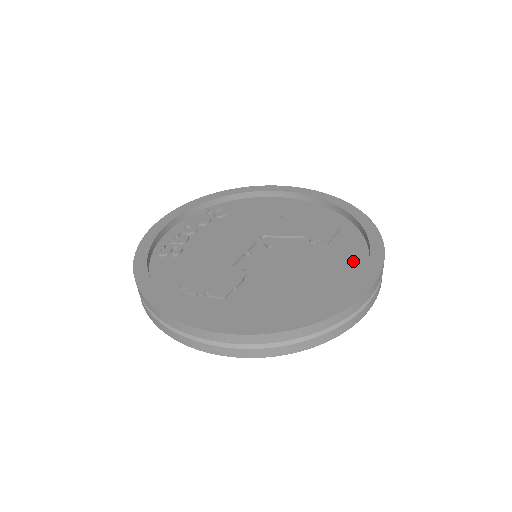
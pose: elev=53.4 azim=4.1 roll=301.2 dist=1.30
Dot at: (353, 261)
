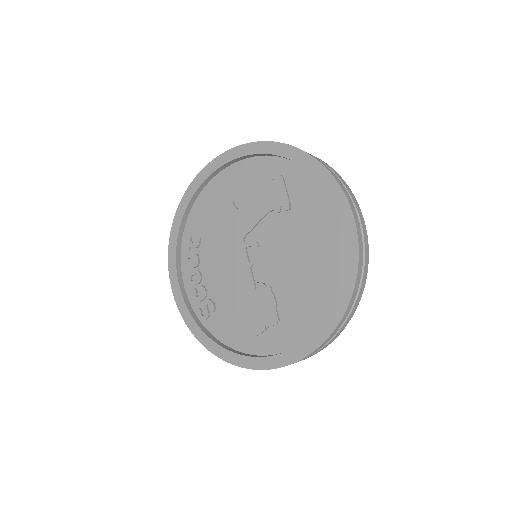
Dot at: (321, 204)
